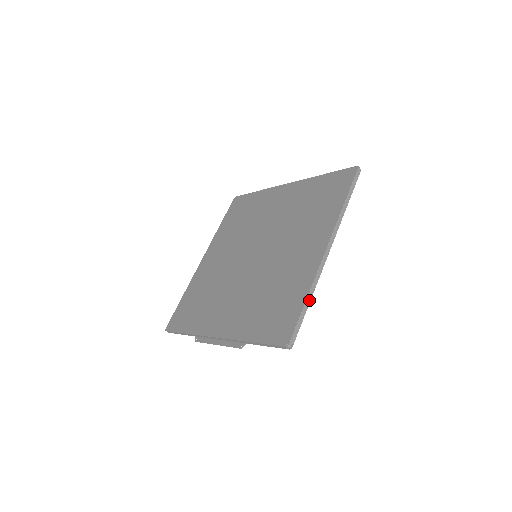
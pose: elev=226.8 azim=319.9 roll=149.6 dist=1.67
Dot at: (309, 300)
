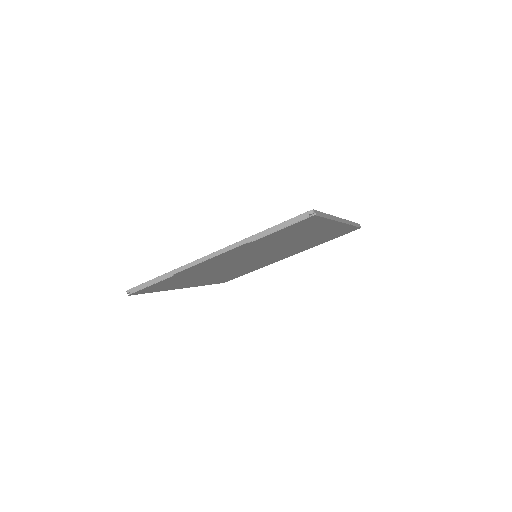
Dot at: (329, 217)
